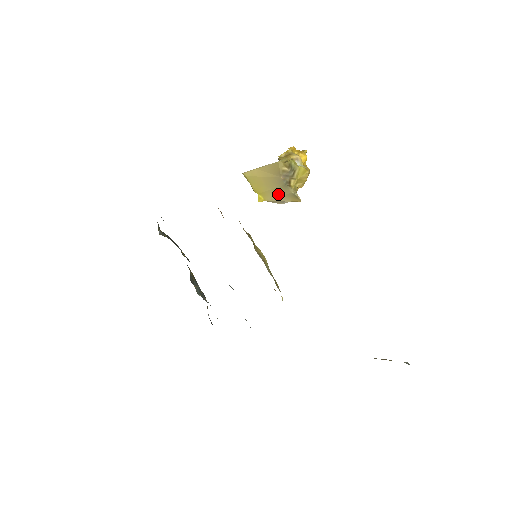
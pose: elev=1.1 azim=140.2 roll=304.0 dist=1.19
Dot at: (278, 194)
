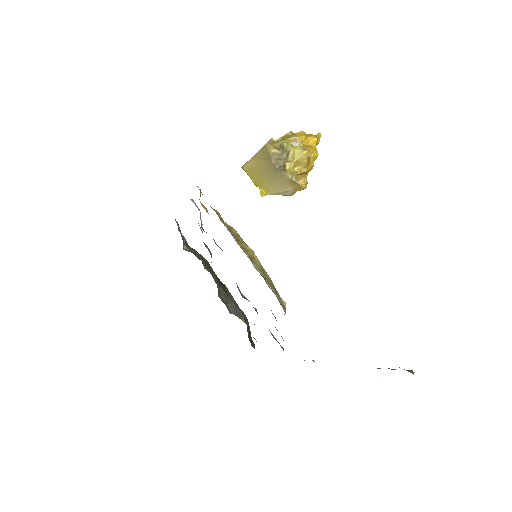
Dot at: (276, 183)
